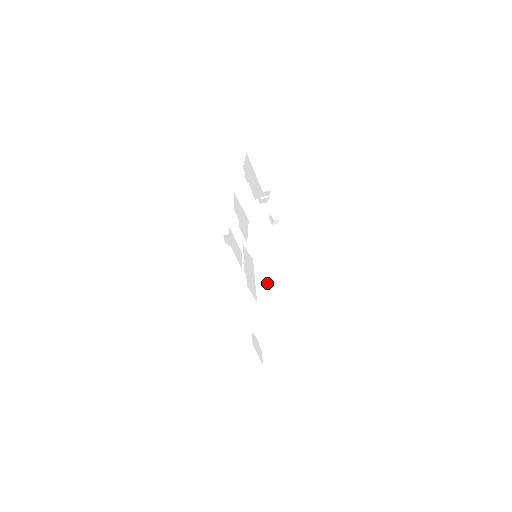
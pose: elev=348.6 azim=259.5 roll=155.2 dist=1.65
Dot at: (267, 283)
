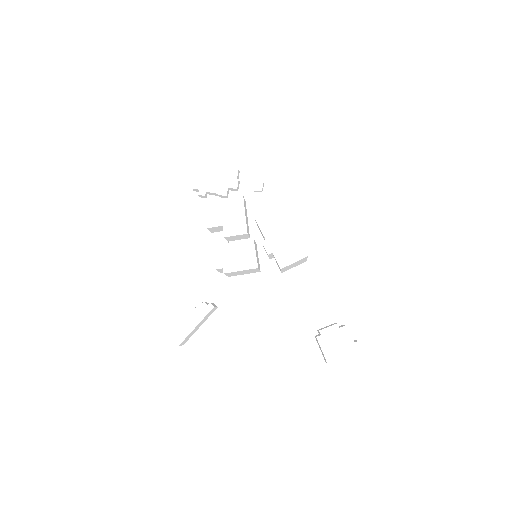
Dot at: occluded
